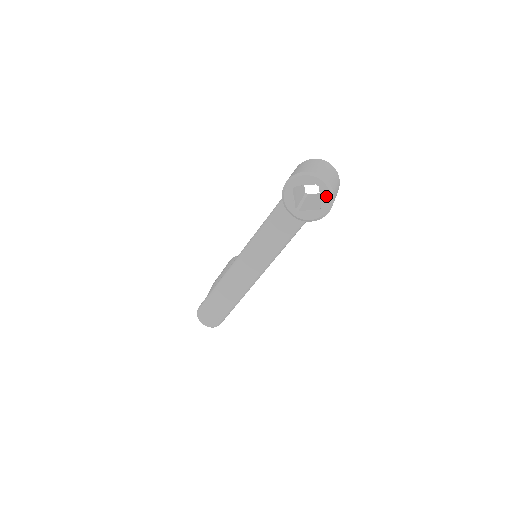
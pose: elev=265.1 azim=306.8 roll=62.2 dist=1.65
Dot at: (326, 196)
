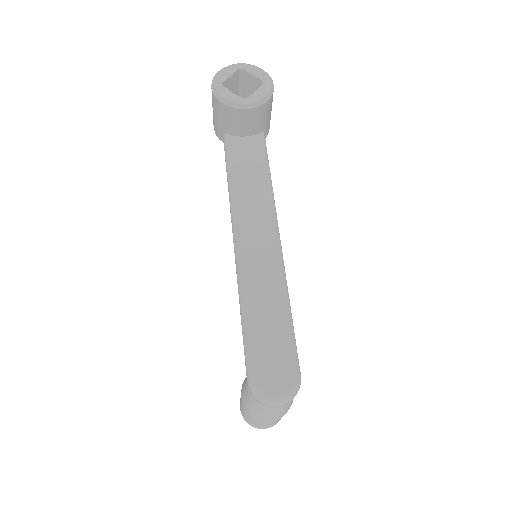
Dot at: (257, 71)
